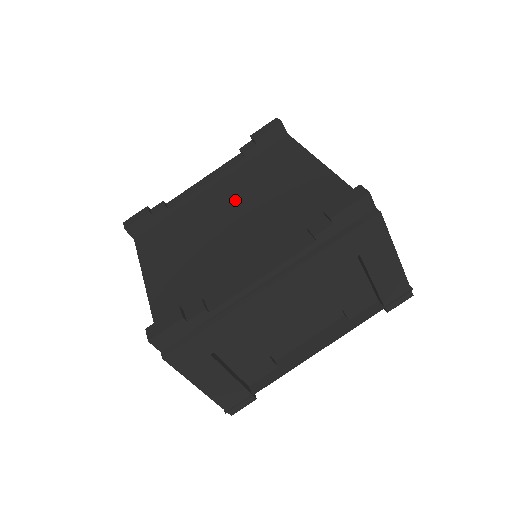
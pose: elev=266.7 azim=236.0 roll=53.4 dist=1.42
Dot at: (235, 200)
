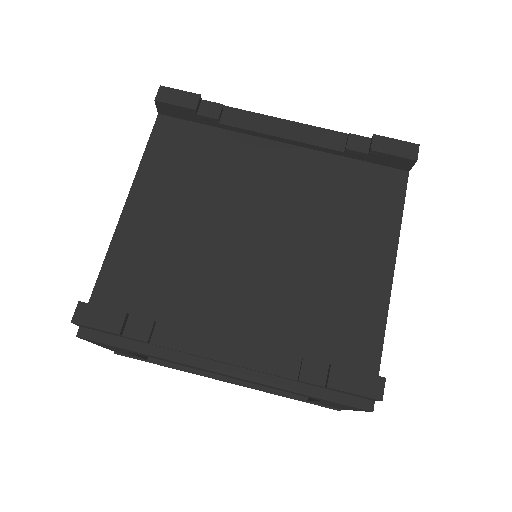
Dot at: (286, 203)
